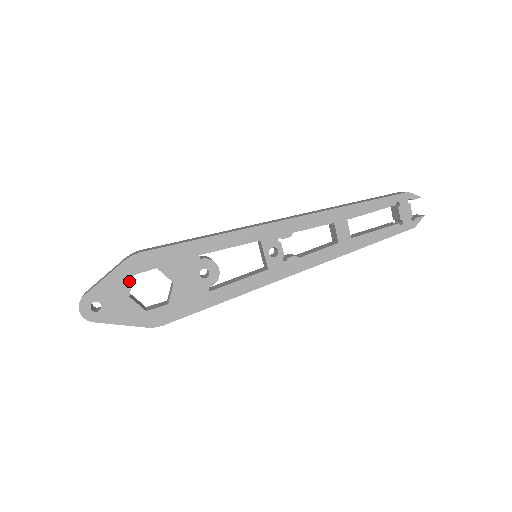
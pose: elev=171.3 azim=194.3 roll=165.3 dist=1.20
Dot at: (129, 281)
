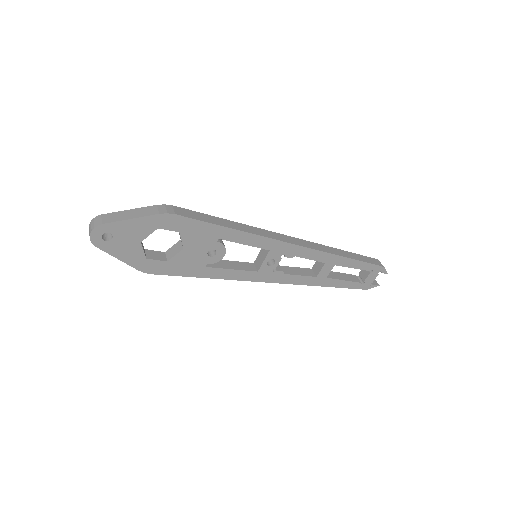
Dot at: (150, 231)
